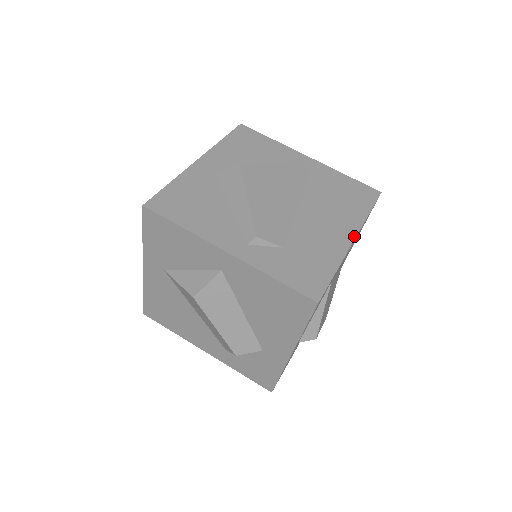
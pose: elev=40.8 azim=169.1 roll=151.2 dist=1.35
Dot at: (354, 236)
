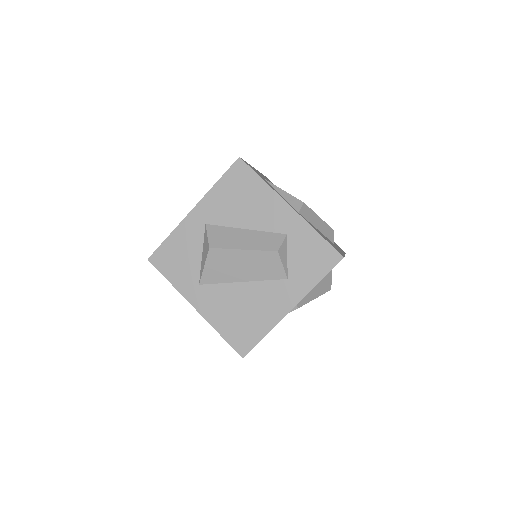
Dot at: occluded
